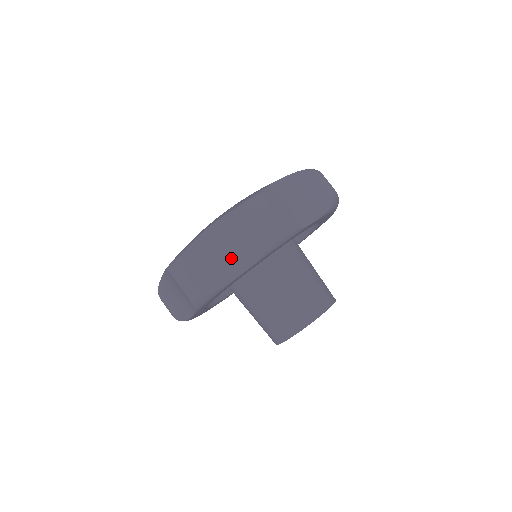
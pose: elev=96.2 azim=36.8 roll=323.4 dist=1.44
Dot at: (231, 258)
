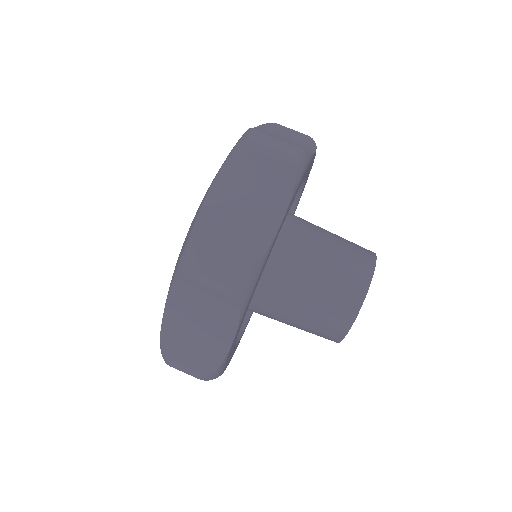
Dot at: (210, 329)
